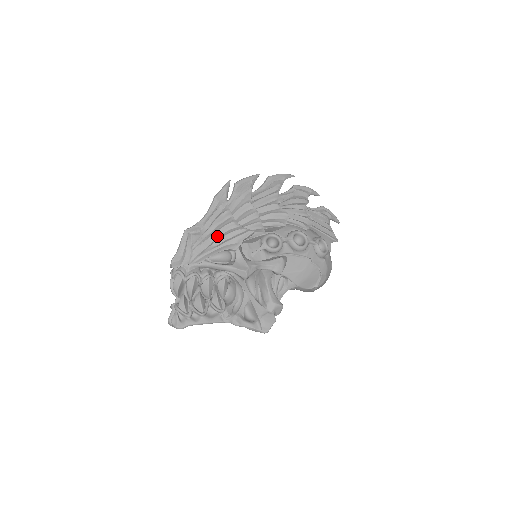
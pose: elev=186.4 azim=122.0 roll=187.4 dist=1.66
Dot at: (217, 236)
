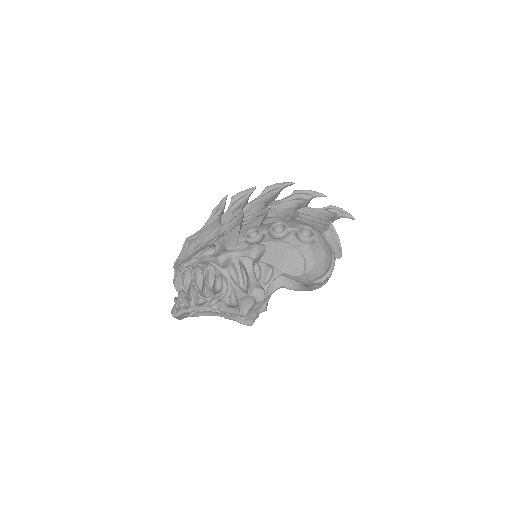
Dot at: (205, 237)
